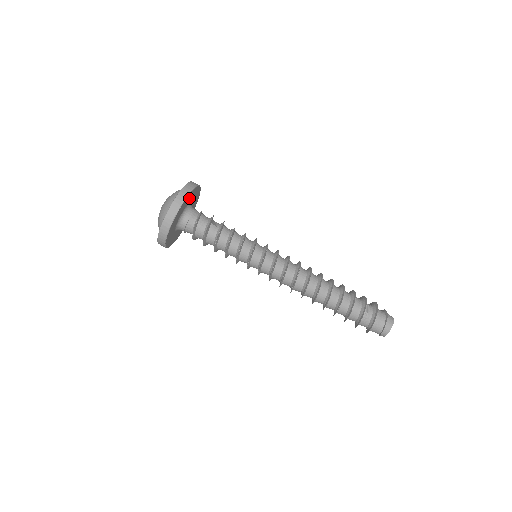
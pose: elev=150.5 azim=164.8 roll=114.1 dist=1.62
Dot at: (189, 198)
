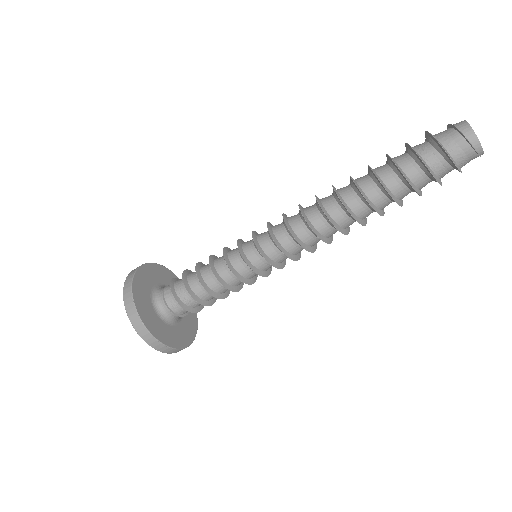
Dot at: (159, 274)
